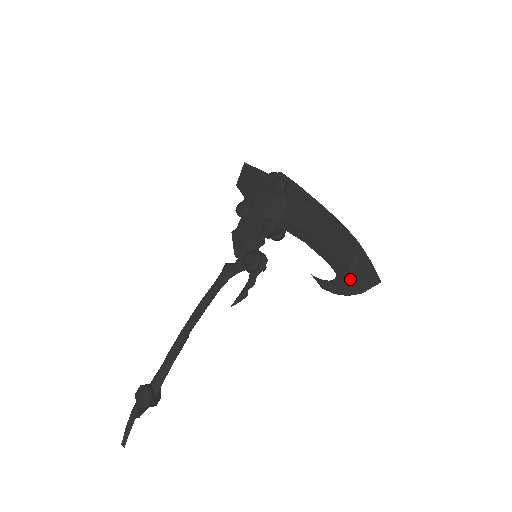
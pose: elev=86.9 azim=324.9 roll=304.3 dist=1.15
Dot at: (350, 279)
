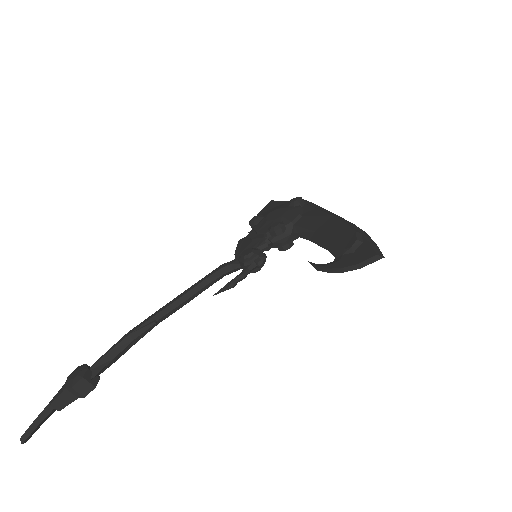
Dot at: (349, 258)
